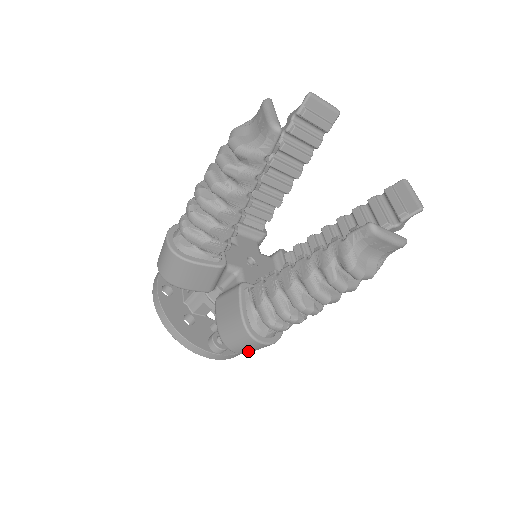
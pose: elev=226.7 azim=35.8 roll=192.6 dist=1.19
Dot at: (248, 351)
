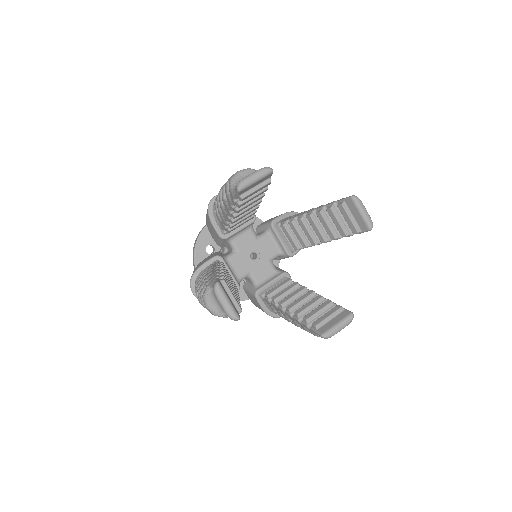
Dot at: occluded
